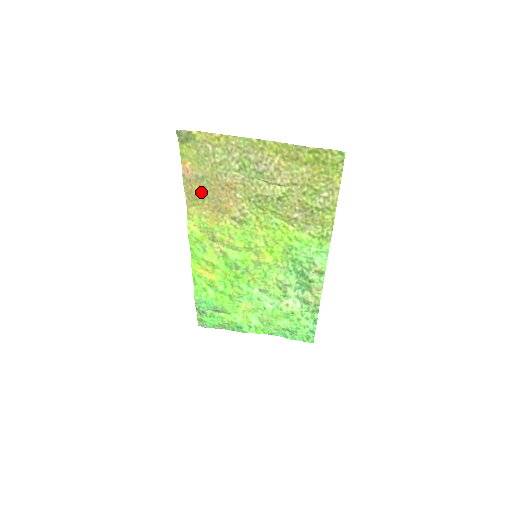
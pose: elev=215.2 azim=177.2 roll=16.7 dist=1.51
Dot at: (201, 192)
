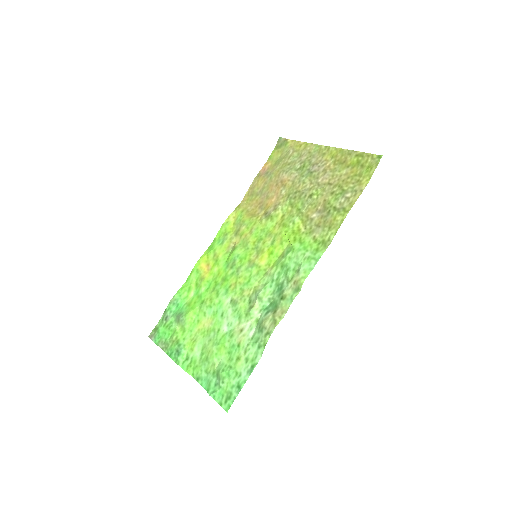
Dot at: (260, 188)
